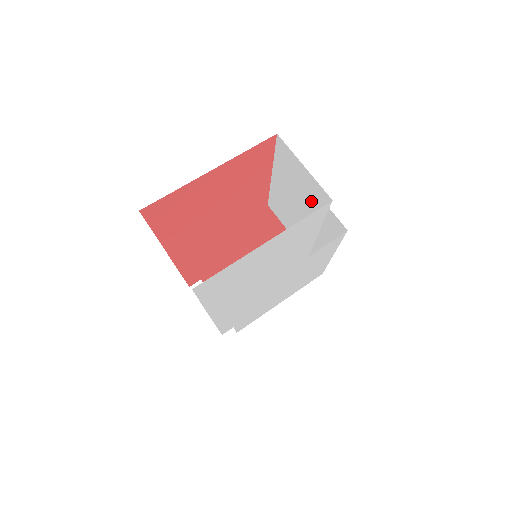
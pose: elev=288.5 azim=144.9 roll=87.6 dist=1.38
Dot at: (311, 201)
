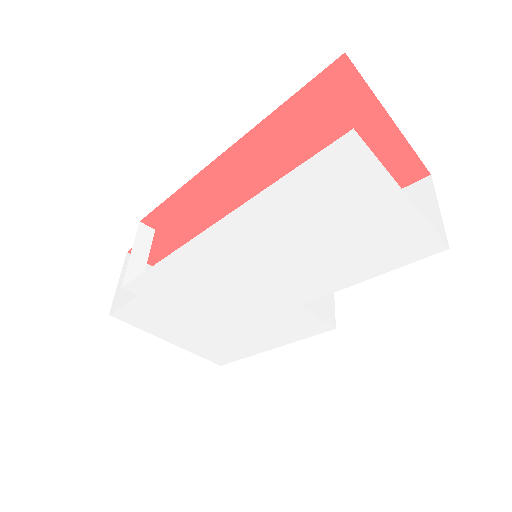
Dot at: occluded
